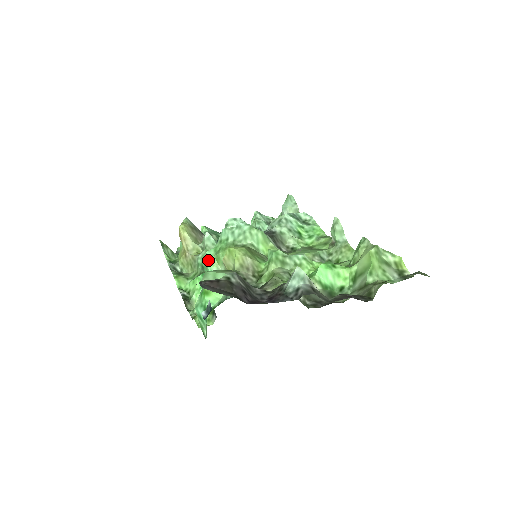
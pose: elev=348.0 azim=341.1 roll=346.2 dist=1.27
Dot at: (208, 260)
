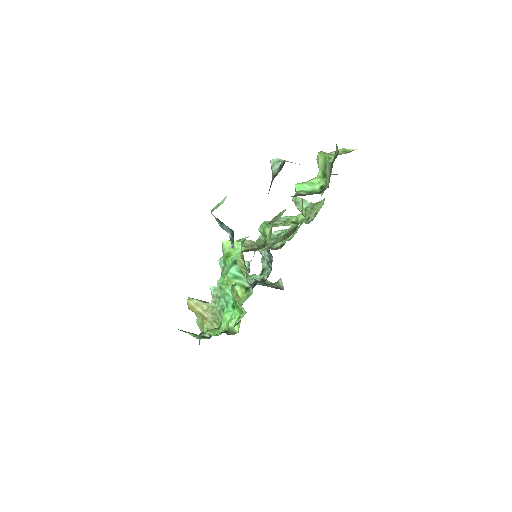
Dot at: (222, 285)
